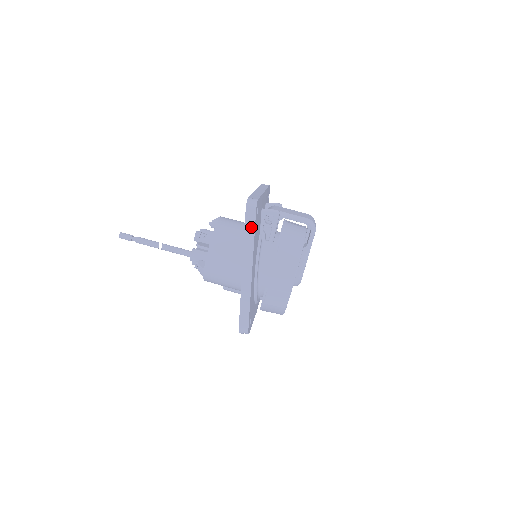
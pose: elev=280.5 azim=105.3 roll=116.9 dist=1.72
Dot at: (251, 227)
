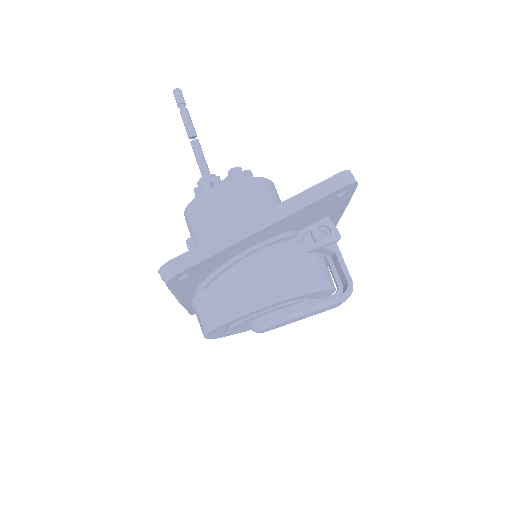
Dot at: (325, 190)
